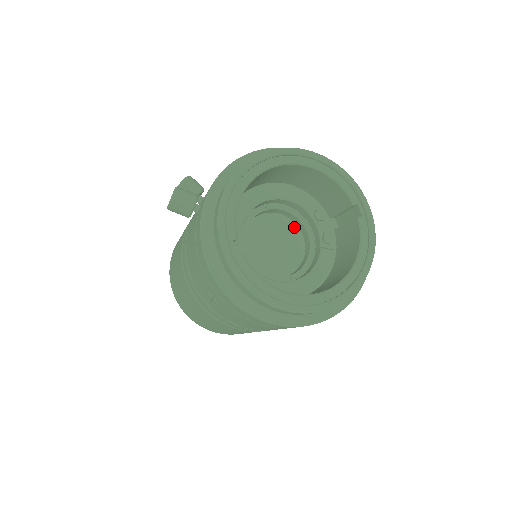
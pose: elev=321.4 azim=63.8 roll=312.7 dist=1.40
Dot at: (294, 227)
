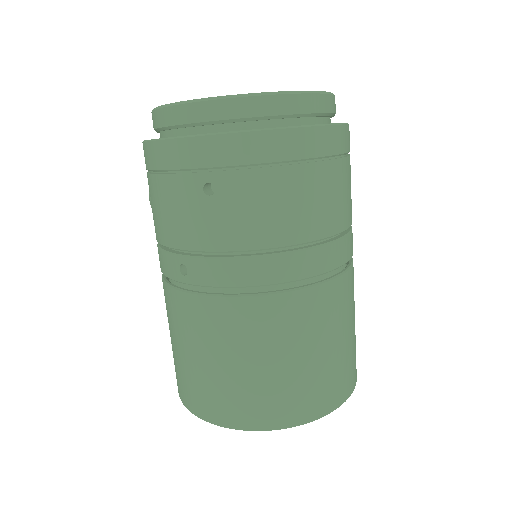
Dot at: occluded
